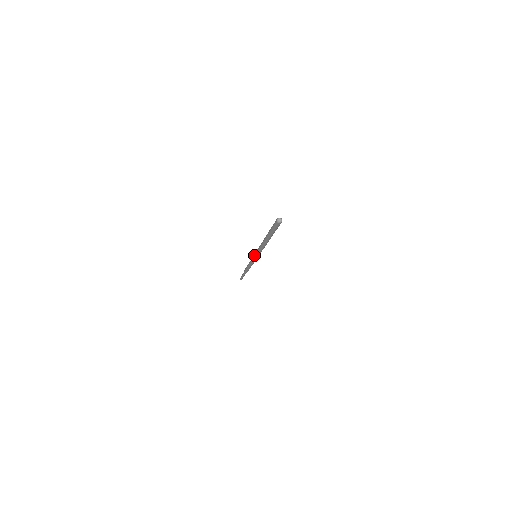
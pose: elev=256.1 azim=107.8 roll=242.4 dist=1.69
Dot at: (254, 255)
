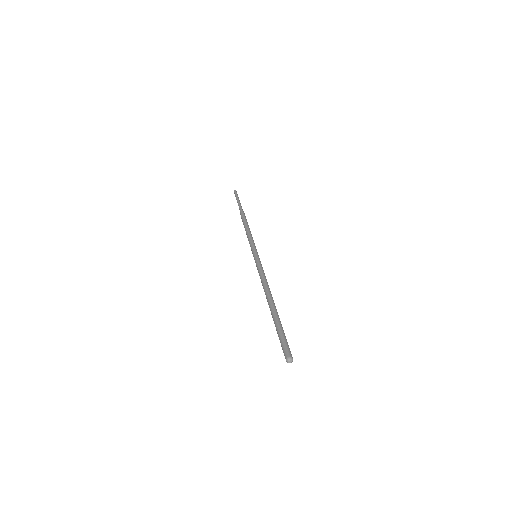
Dot at: (254, 259)
